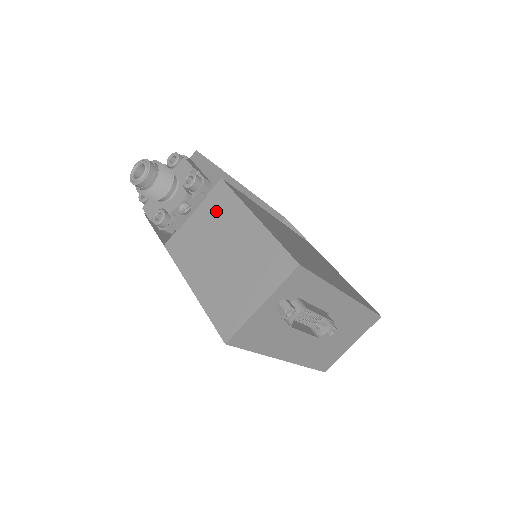
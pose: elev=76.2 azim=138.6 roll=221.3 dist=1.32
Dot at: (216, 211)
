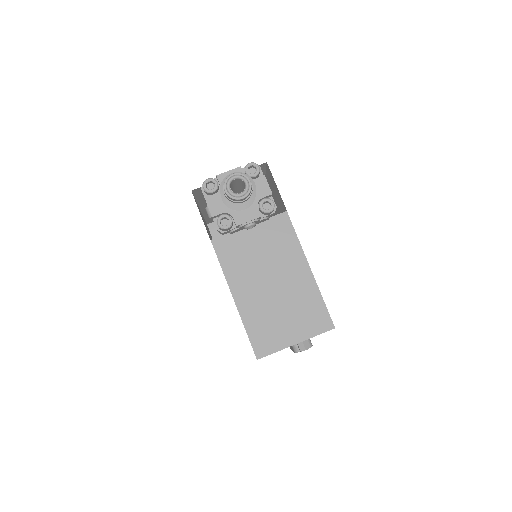
Dot at: (275, 240)
